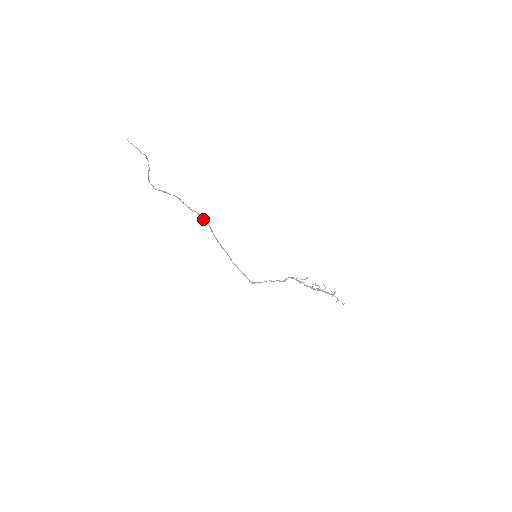
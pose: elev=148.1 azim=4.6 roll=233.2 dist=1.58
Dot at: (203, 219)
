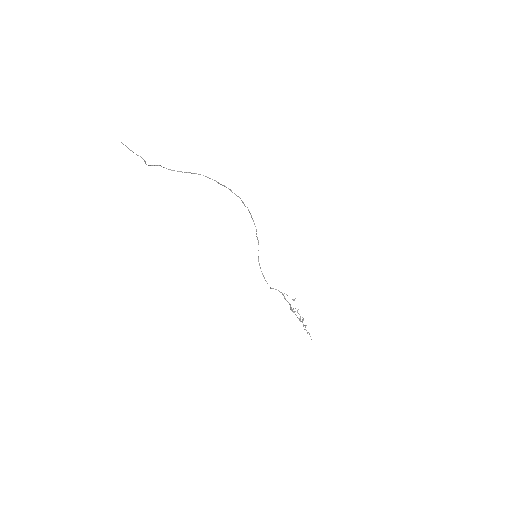
Dot at: (235, 194)
